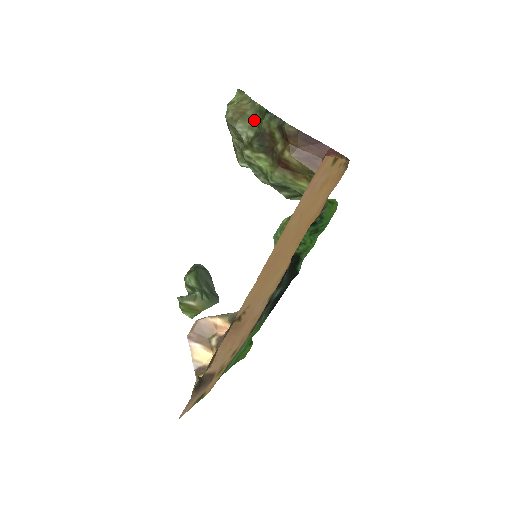
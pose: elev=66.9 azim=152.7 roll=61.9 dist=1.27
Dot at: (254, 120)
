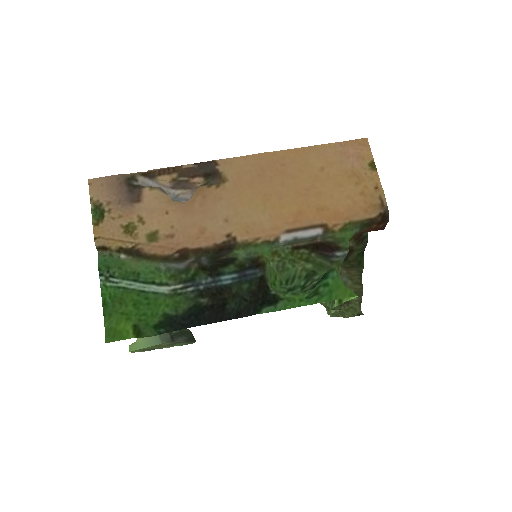
Dot at: (351, 266)
